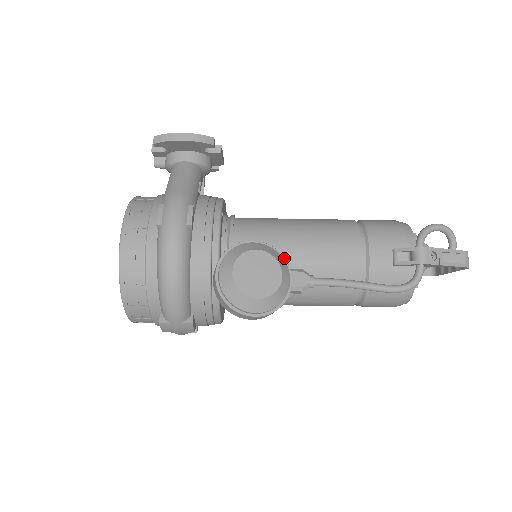
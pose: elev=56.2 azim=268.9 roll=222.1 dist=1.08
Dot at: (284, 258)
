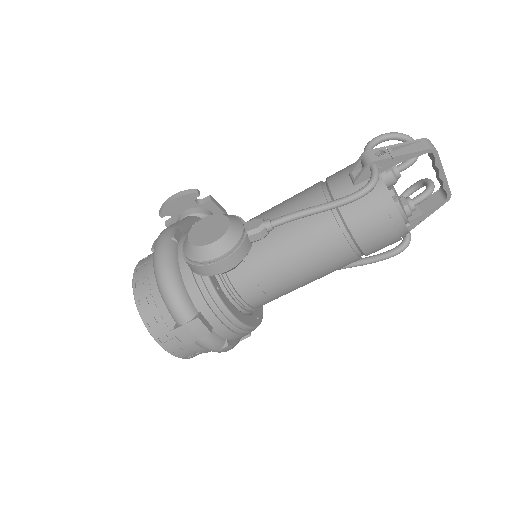
Dot at: (239, 217)
